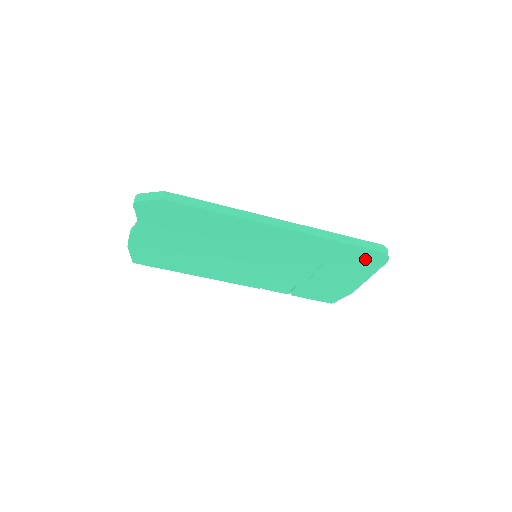
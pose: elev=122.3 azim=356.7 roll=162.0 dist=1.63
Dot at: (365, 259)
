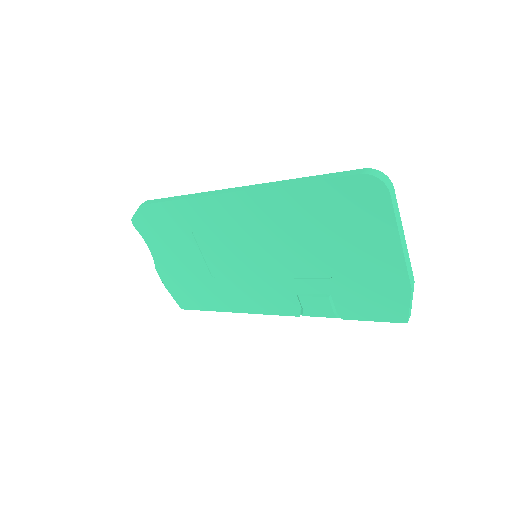
Dot at: (357, 200)
